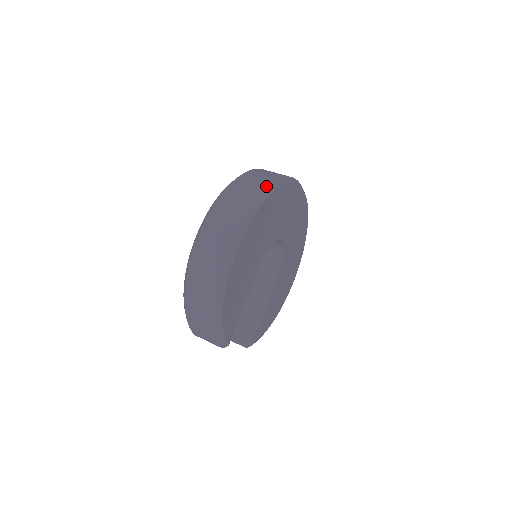
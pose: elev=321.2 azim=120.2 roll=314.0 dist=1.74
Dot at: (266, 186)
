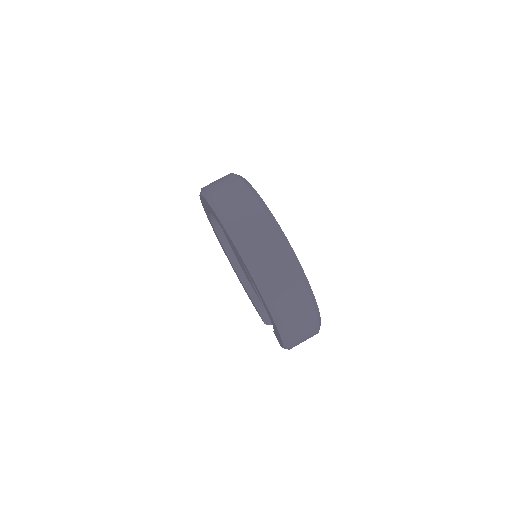
Dot at: (262, 210)
